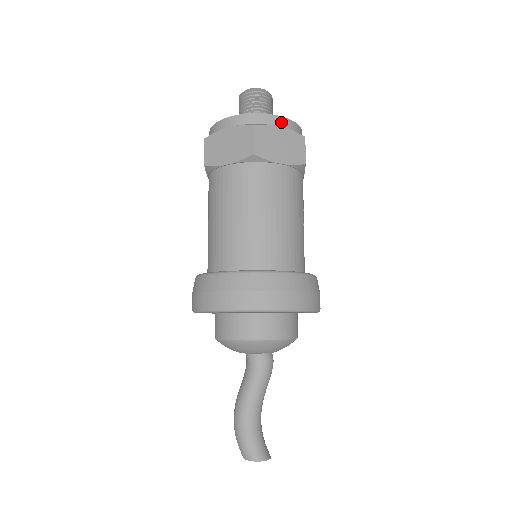
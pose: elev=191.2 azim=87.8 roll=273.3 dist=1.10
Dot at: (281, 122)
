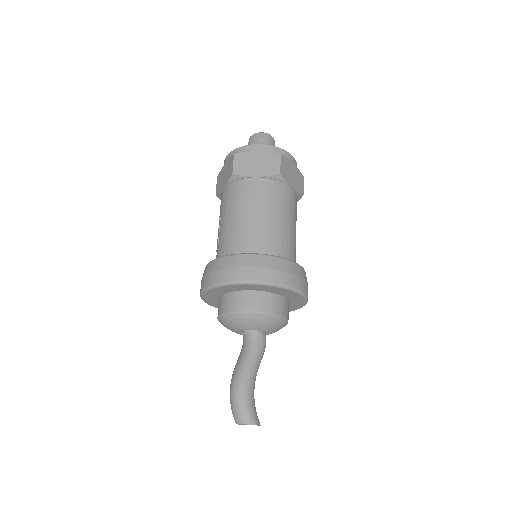
Dot at: (293, 160)
